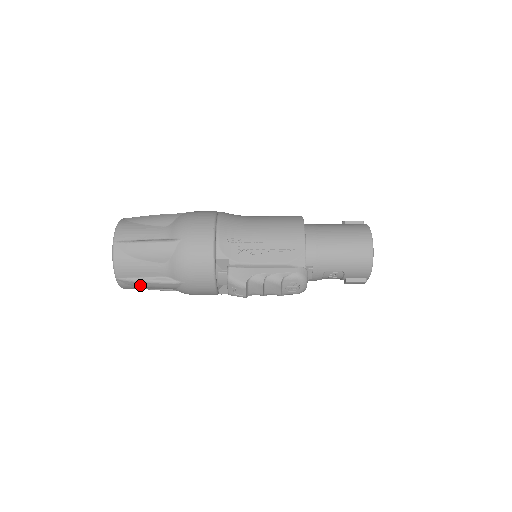
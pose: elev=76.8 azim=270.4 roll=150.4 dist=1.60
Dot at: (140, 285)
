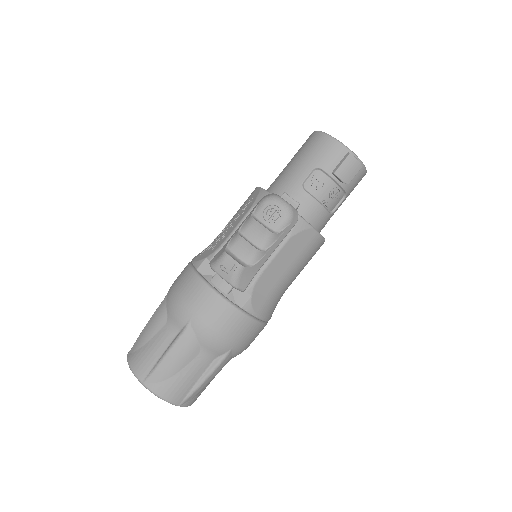
Dot at: (166, 370)
